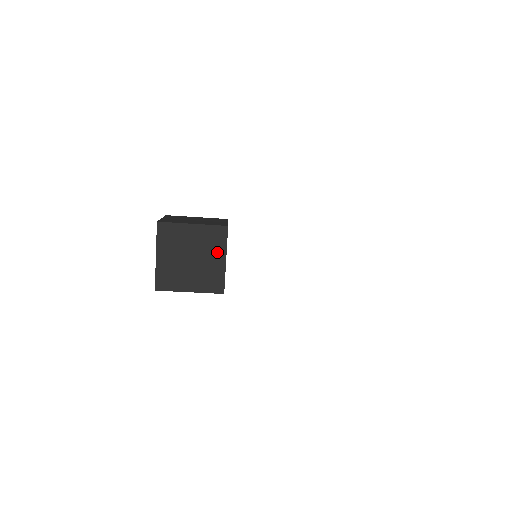
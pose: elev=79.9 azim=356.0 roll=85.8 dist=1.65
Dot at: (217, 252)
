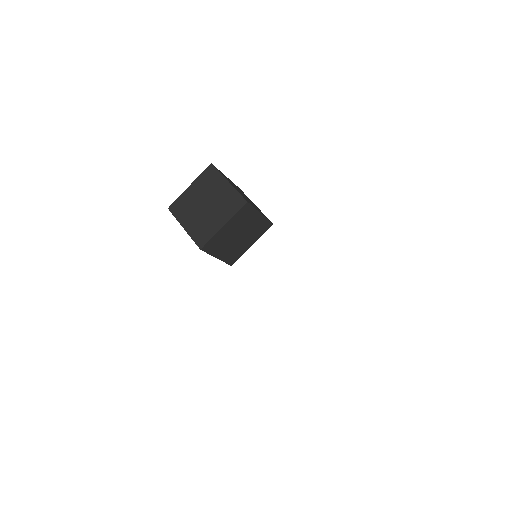
Dot at: (224, 215)
